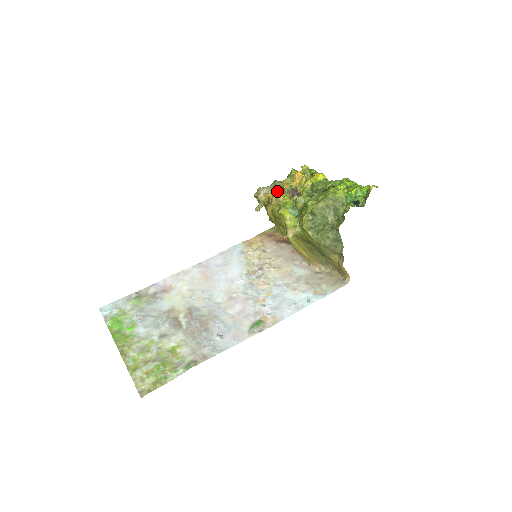
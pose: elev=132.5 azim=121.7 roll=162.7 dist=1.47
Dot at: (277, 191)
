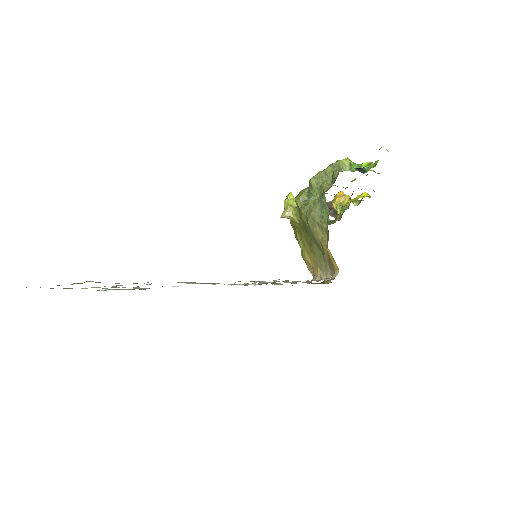
Dot at: occluded
